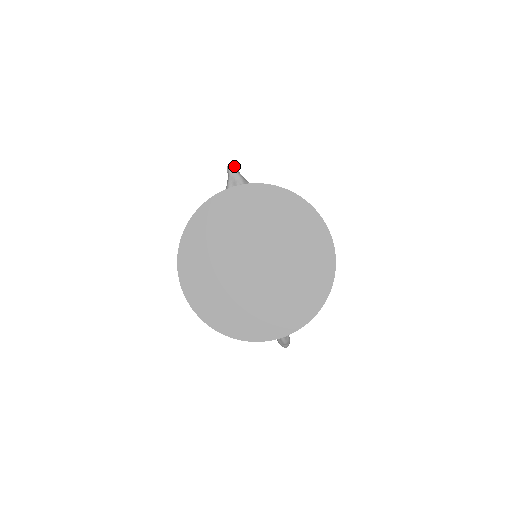
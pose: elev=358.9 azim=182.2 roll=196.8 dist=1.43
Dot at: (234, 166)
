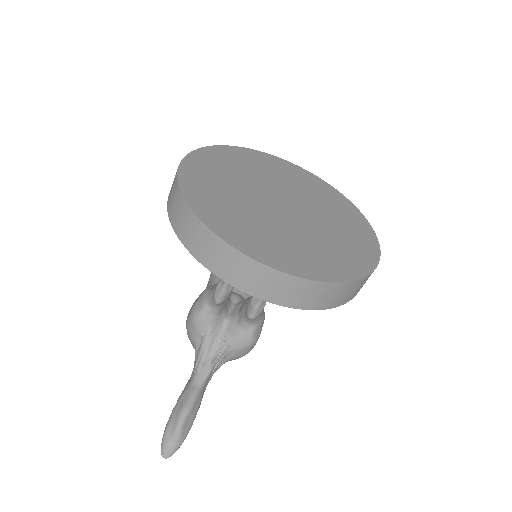
Dot at: occluded
